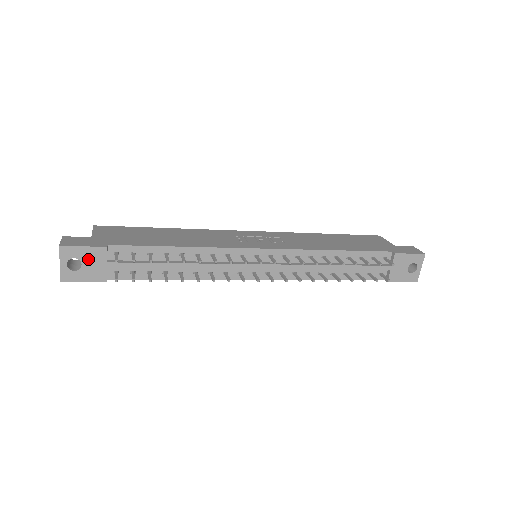
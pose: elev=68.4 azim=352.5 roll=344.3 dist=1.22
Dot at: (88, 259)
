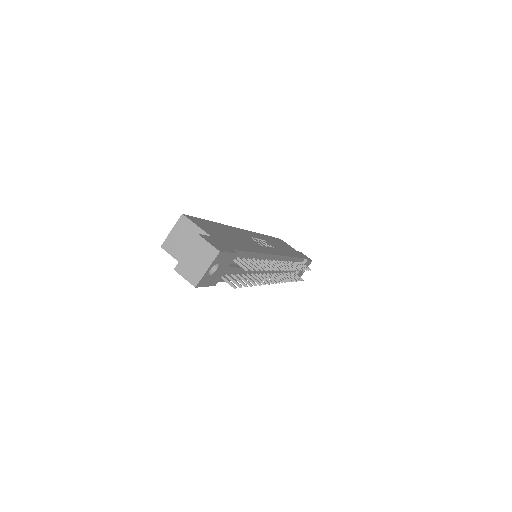
Dot at: (223, 264)
